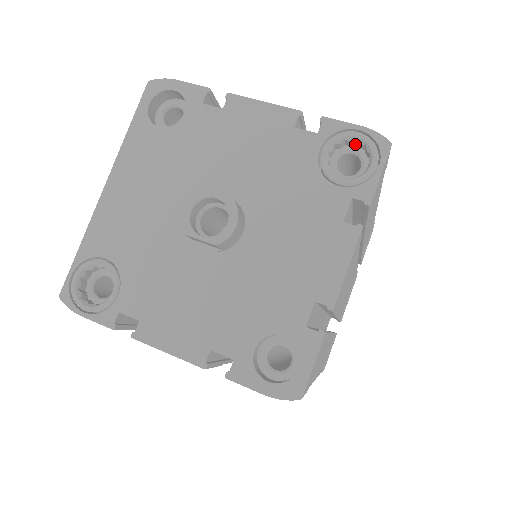
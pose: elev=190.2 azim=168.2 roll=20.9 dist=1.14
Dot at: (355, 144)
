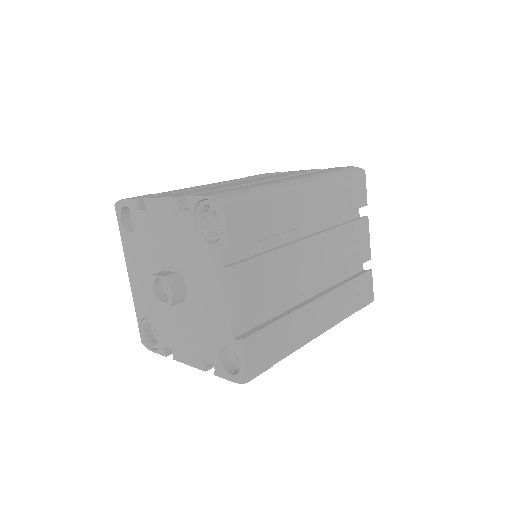
Dot at: occluded
